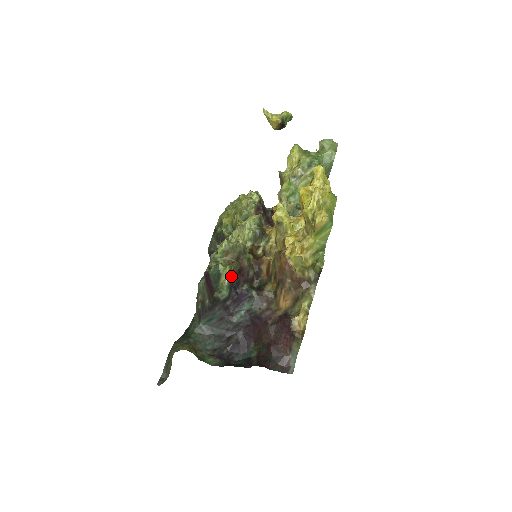
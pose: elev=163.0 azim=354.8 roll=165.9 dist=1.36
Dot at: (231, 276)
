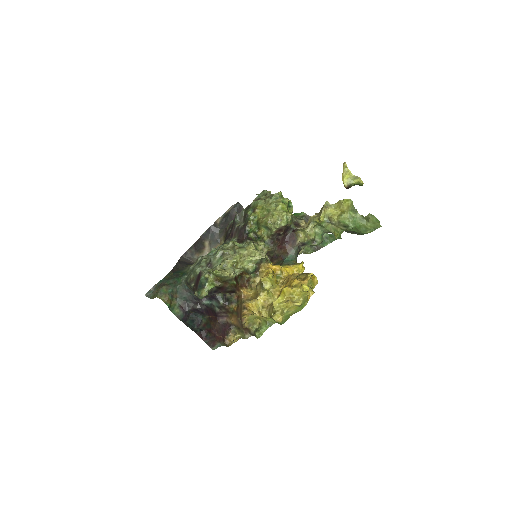
Dot at: (212, 288)
